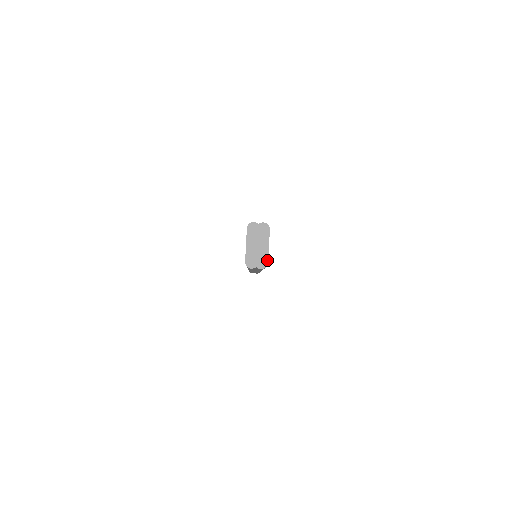
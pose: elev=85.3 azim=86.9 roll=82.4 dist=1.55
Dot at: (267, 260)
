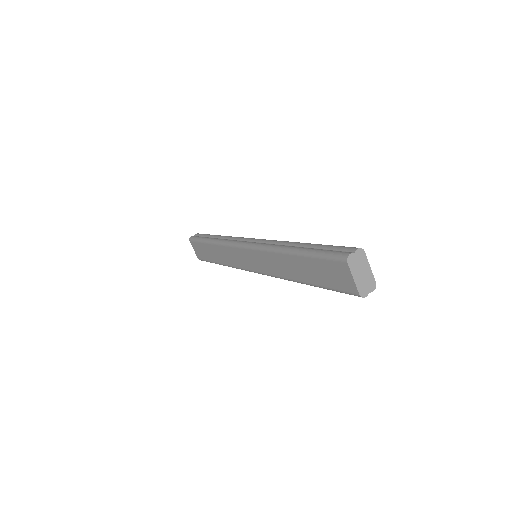
Dot at: (374, 280)
